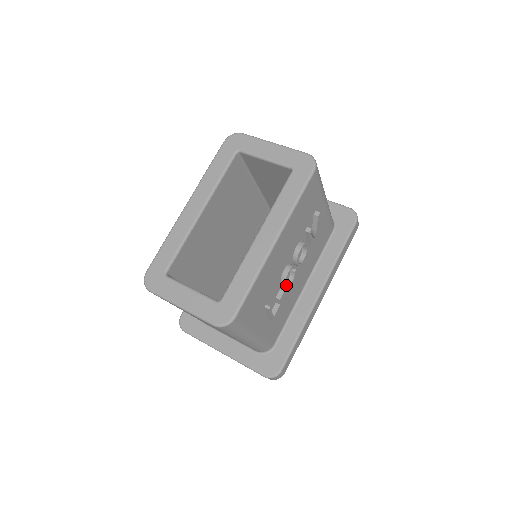
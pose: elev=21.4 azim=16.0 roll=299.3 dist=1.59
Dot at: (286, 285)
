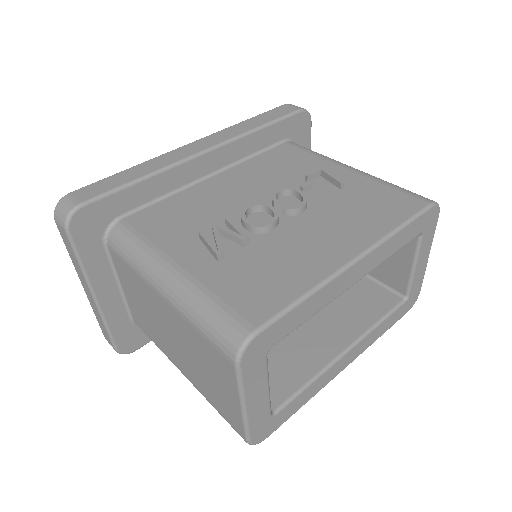
Dot at: occluded
